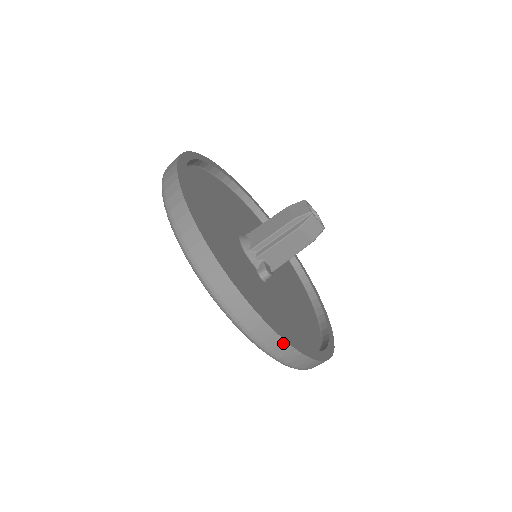
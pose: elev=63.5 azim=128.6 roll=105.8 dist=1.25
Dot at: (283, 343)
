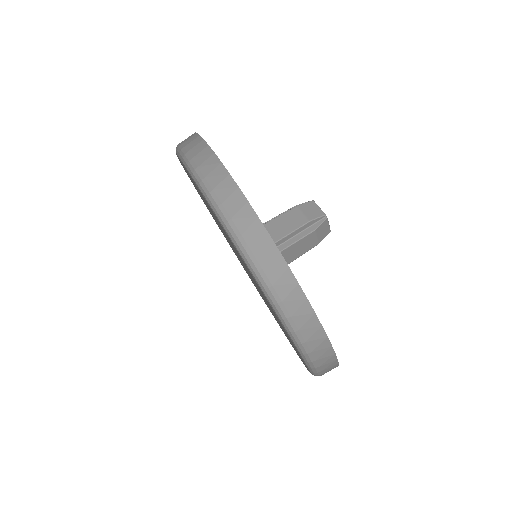
Dot at: (213, 157)
